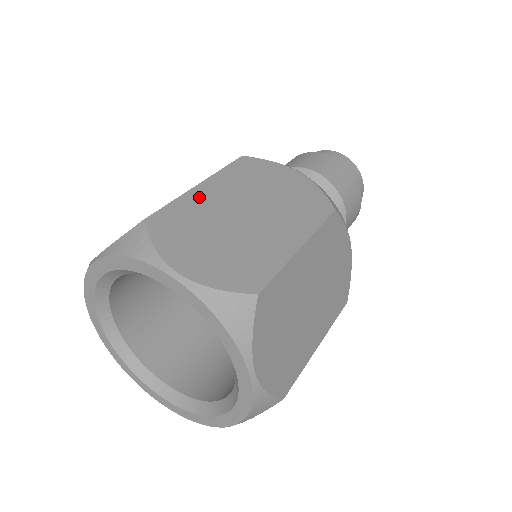
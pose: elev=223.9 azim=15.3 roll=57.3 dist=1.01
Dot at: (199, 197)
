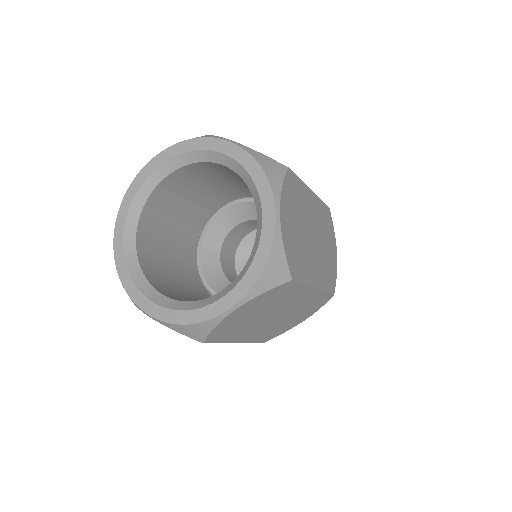
Dot at: occluded
